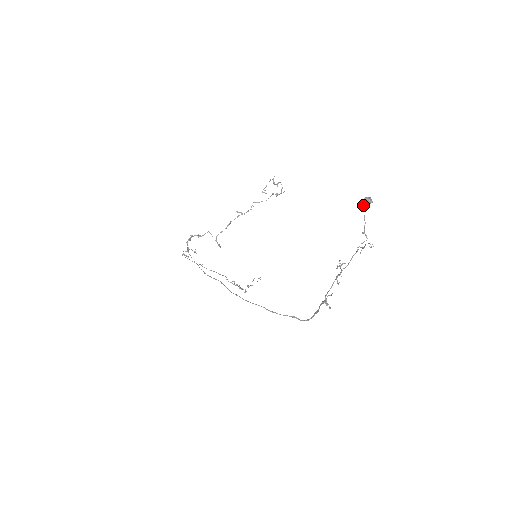
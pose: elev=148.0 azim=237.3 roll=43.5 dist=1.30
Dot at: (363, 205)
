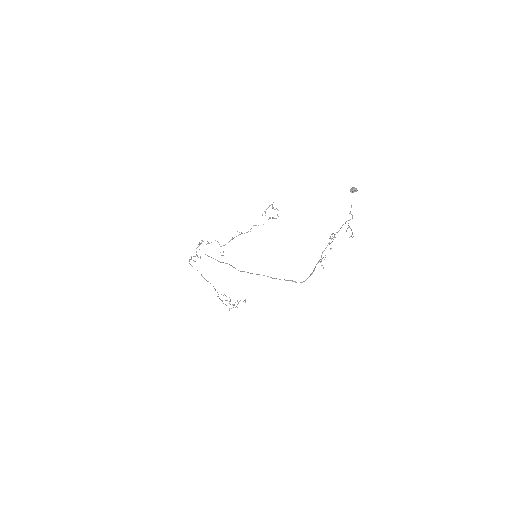
Dot at: (351, 192)
